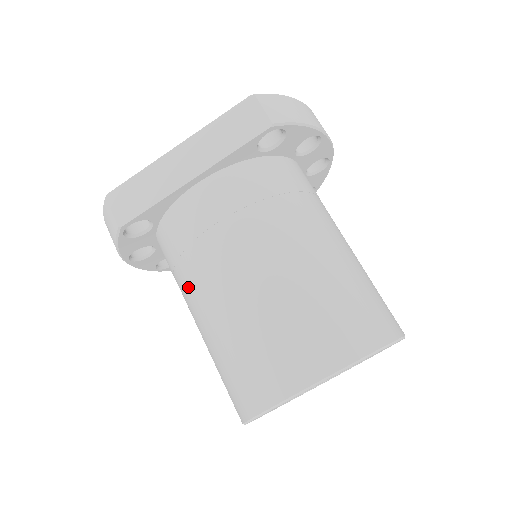
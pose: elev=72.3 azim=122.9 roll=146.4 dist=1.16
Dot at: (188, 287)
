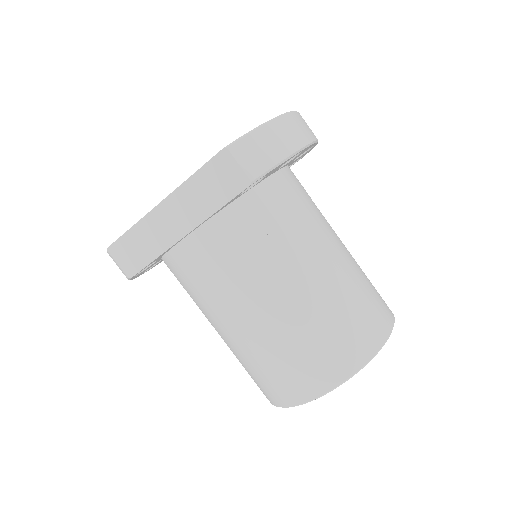
Dot at: (203, 311)
